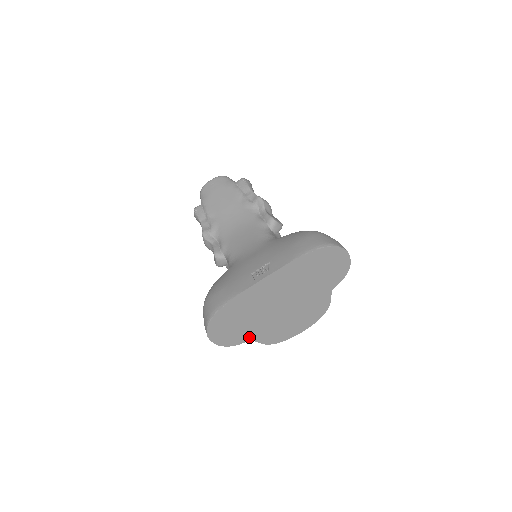
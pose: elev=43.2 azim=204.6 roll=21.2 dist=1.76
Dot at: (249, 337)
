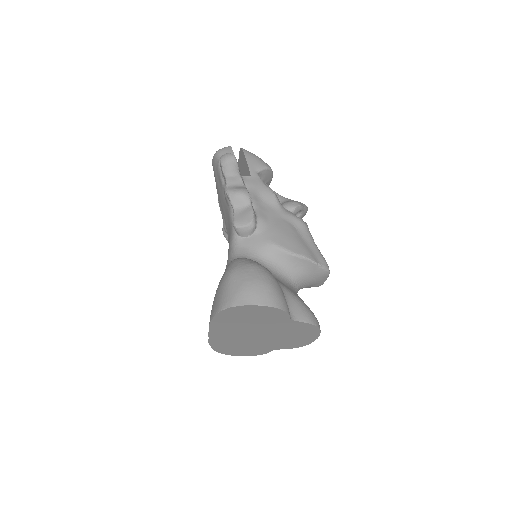
Dot at: (269, 349)
